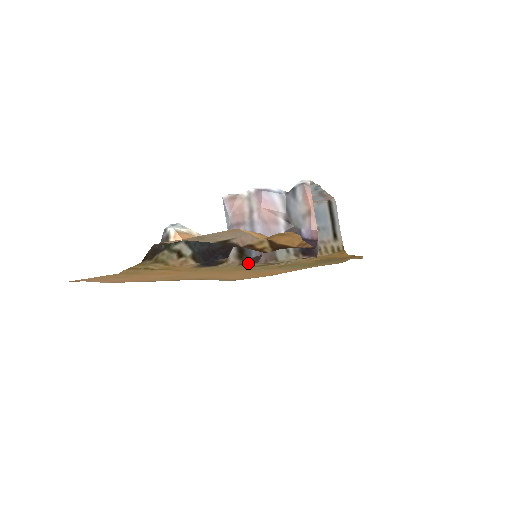
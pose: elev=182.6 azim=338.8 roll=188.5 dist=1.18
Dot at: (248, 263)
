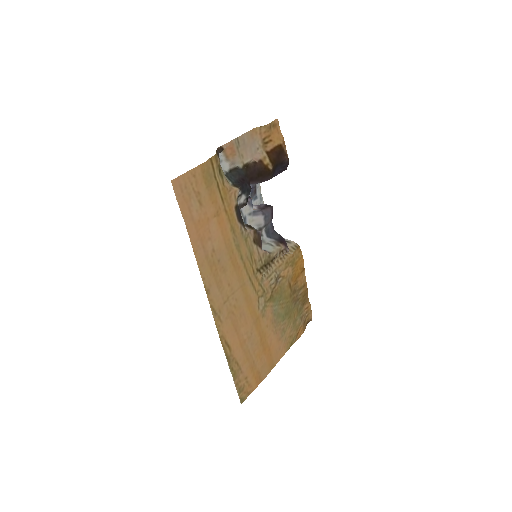
Dot at: (257, 244)
